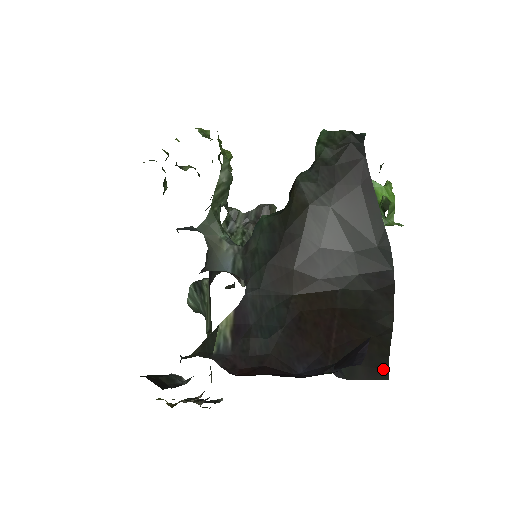
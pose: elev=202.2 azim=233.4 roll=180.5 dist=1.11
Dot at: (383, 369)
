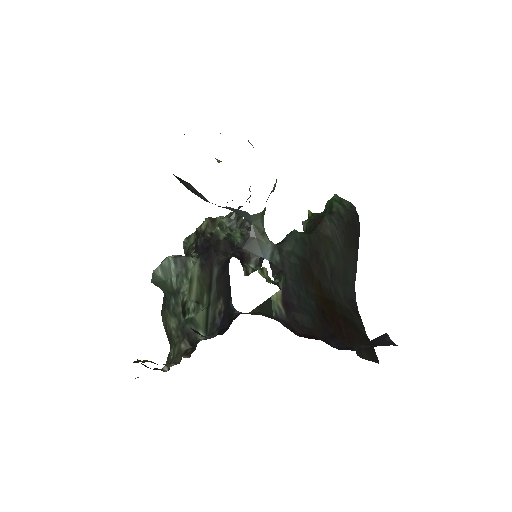
Dot at: (375, 357)
